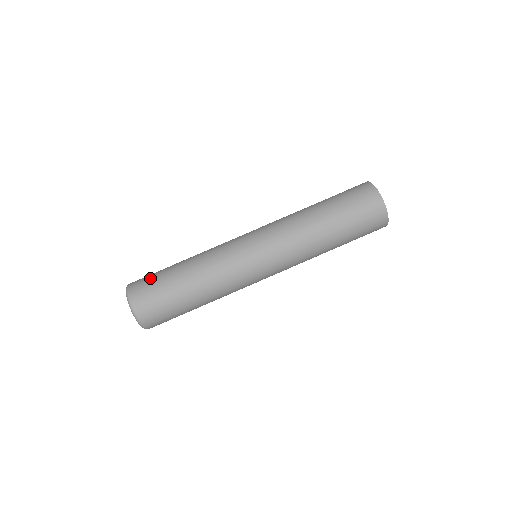
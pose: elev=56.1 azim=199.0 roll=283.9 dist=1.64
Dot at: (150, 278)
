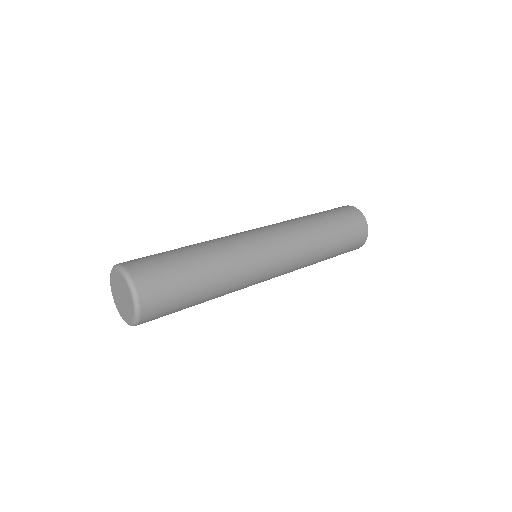
Dot at: (168, 288)
